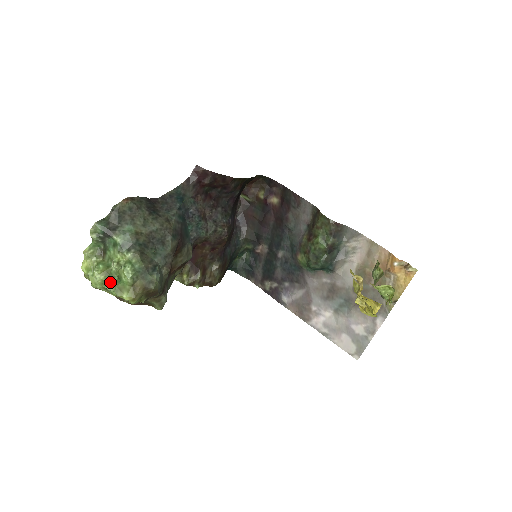
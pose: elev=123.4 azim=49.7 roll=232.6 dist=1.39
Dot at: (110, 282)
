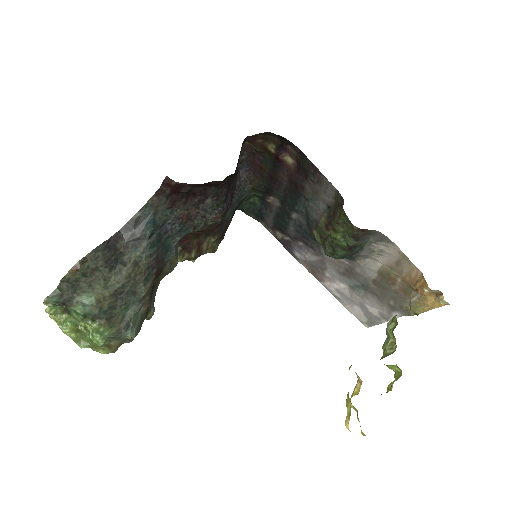
Dot at: (82, 339)
